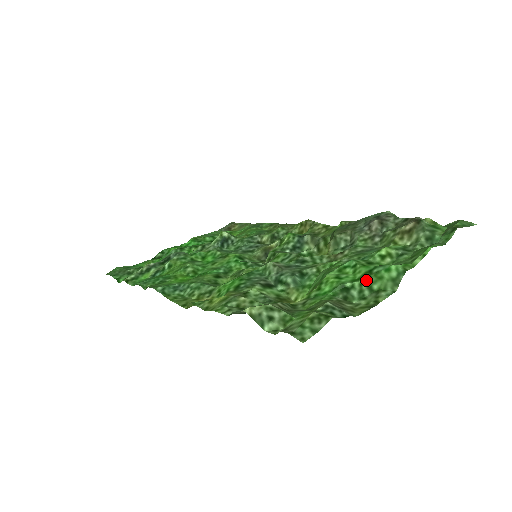
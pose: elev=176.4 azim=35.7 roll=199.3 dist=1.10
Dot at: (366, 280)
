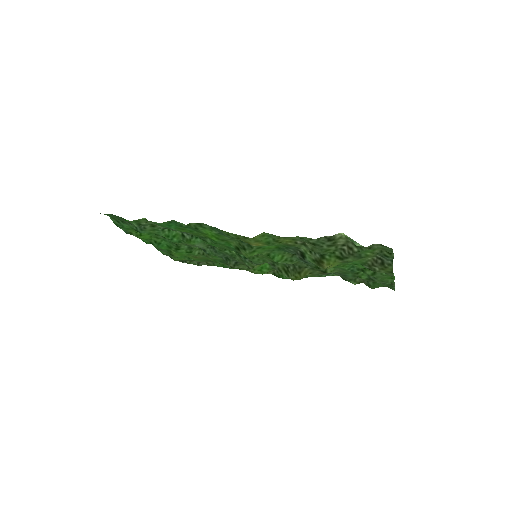
Dot at: occluded
